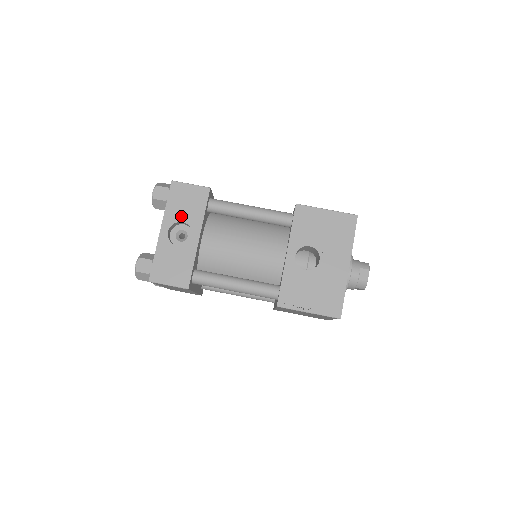
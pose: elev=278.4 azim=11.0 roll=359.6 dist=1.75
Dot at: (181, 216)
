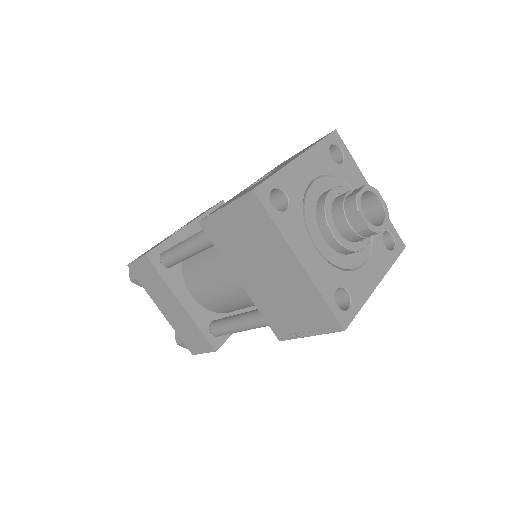
Dot at: occluded
